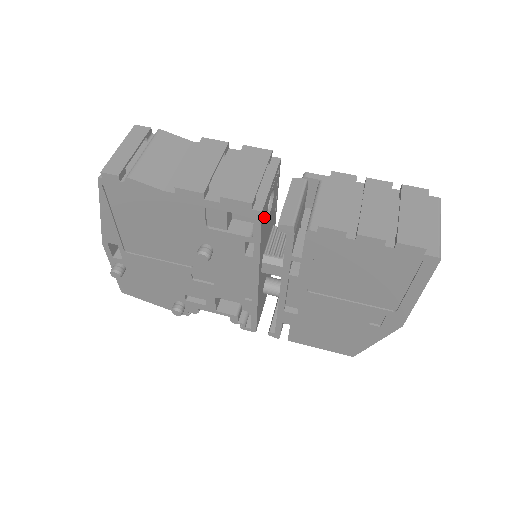
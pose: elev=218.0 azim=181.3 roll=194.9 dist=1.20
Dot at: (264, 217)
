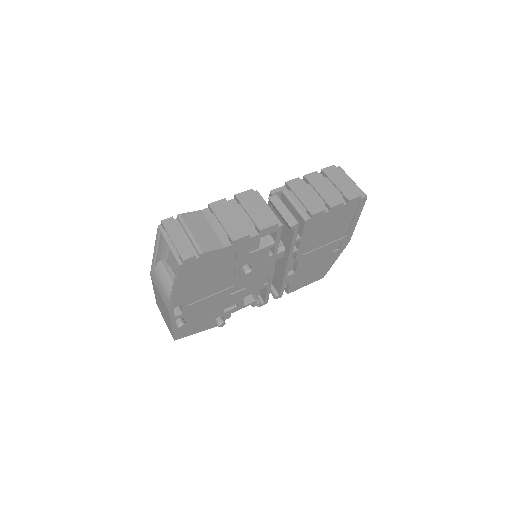
Dot at: occluded
